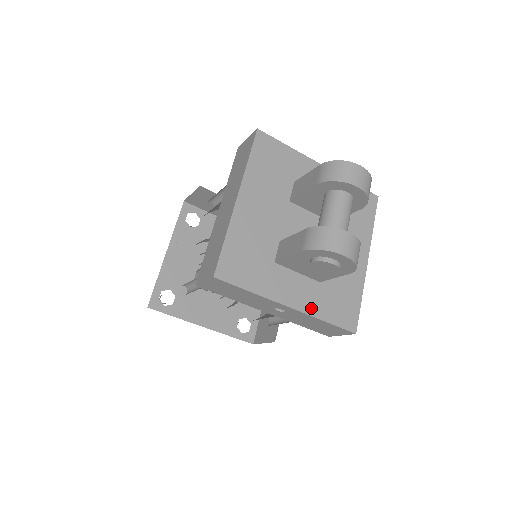
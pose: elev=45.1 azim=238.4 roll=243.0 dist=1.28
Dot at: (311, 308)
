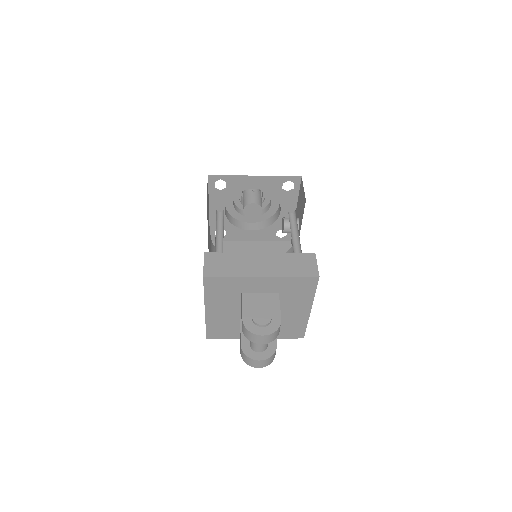
Dot at: occluded
